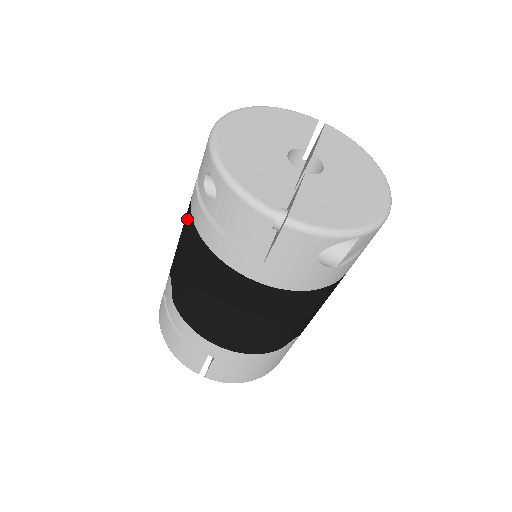
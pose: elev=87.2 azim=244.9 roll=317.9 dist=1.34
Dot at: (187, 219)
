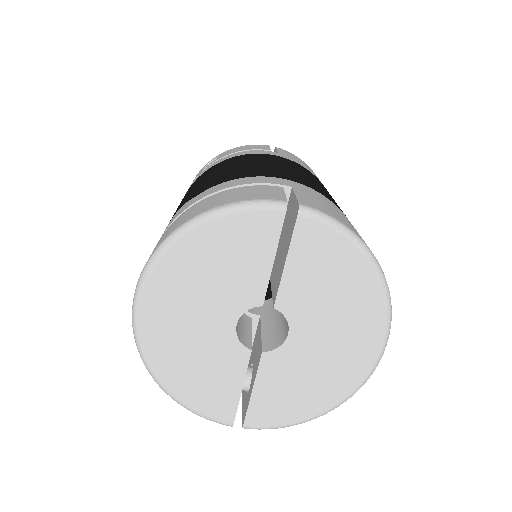
Dot at: occluded
